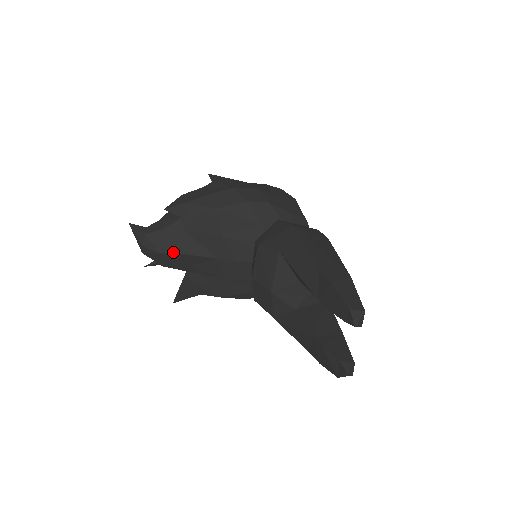
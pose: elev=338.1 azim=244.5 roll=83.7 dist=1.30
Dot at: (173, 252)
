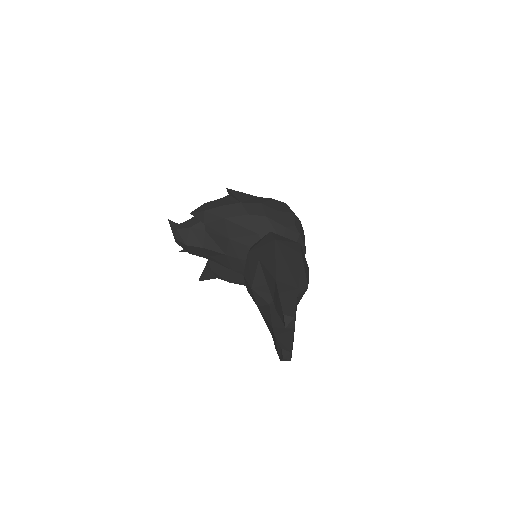
Dot at: (195, 245)
